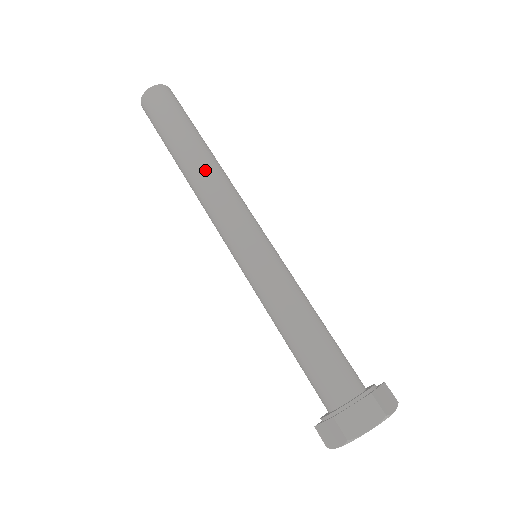
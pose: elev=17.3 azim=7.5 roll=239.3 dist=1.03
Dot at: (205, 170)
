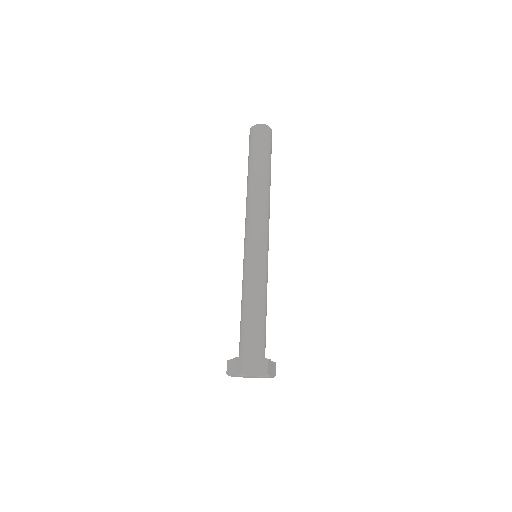
Dot at: (262, 192)
